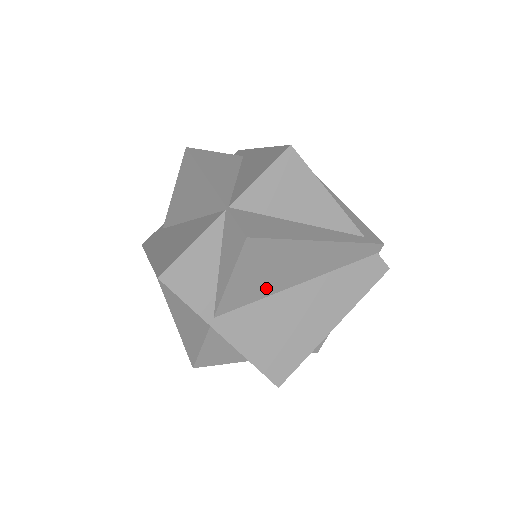
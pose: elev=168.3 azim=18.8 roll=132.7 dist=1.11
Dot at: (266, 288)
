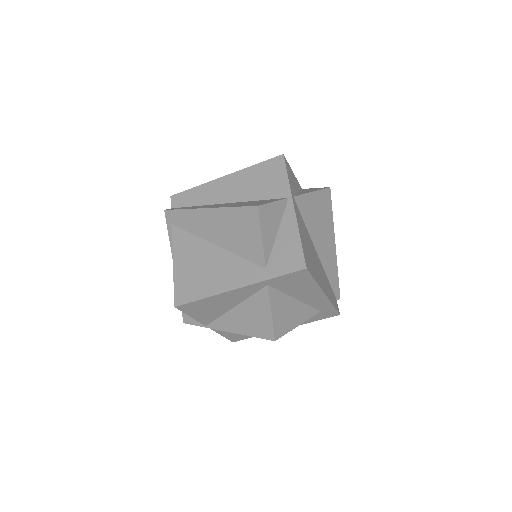
Dot at: (312, 226)
